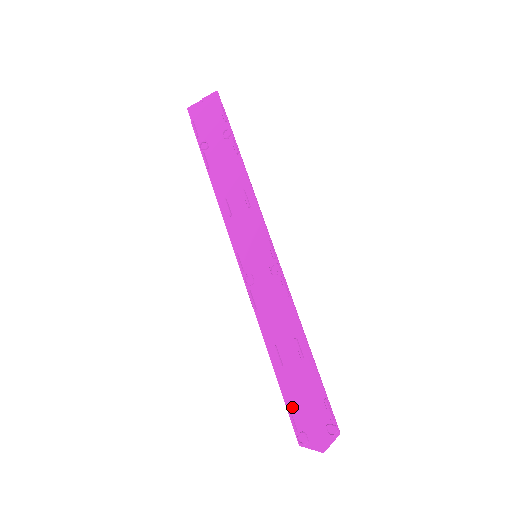
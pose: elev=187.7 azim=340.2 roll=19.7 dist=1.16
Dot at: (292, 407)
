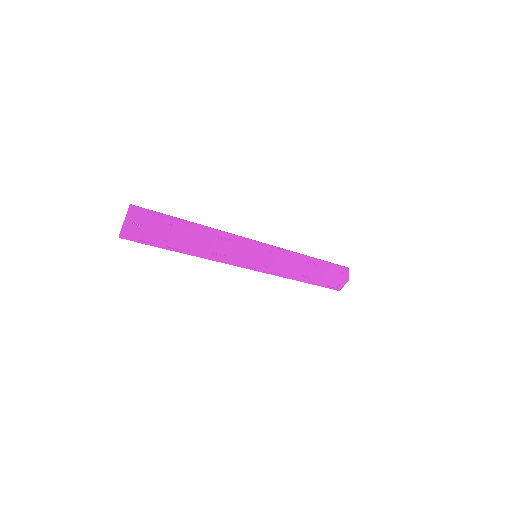
Dot at: (326, 284)
